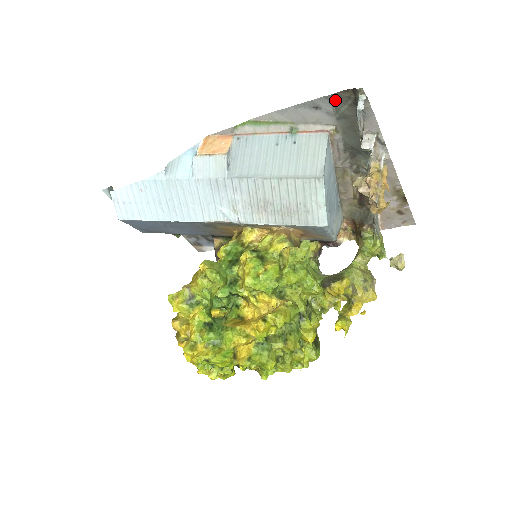
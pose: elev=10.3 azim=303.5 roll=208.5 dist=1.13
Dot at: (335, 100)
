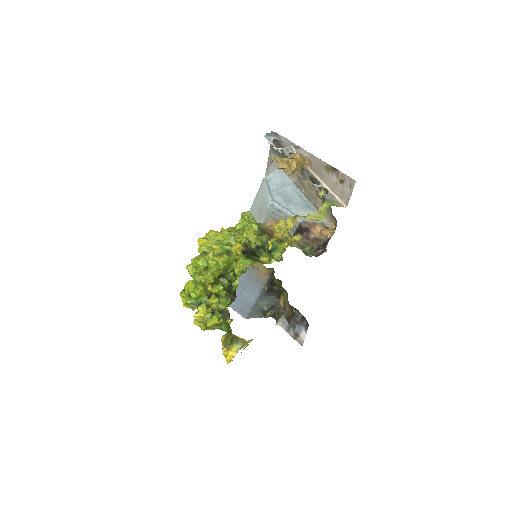
Dot at: (273, 149)
